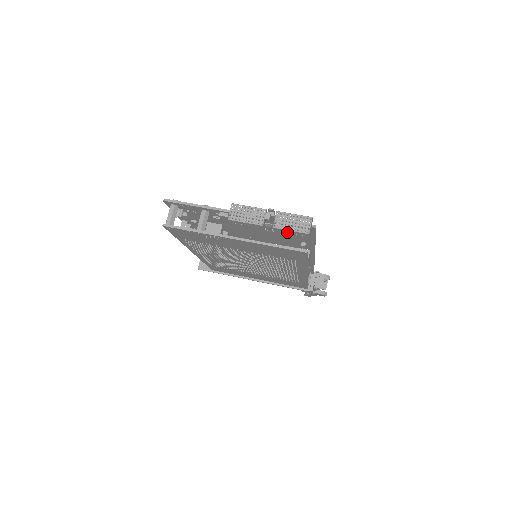
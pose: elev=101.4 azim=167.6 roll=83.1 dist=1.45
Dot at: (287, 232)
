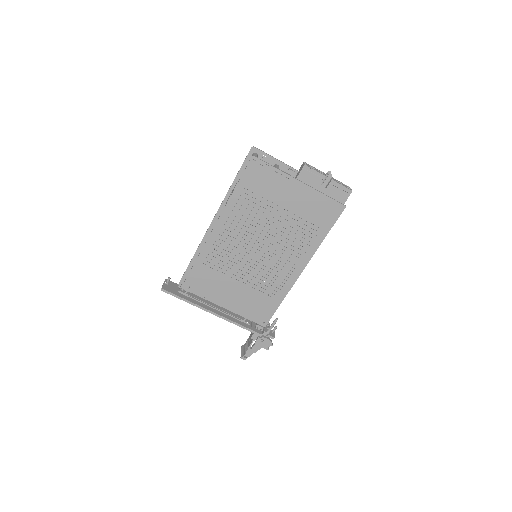
Dot at: (338, 187)
